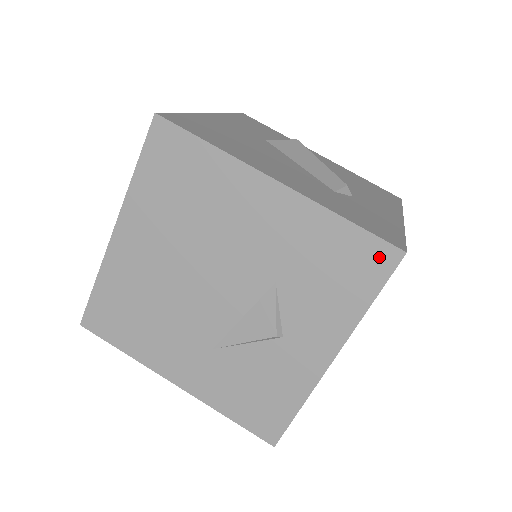
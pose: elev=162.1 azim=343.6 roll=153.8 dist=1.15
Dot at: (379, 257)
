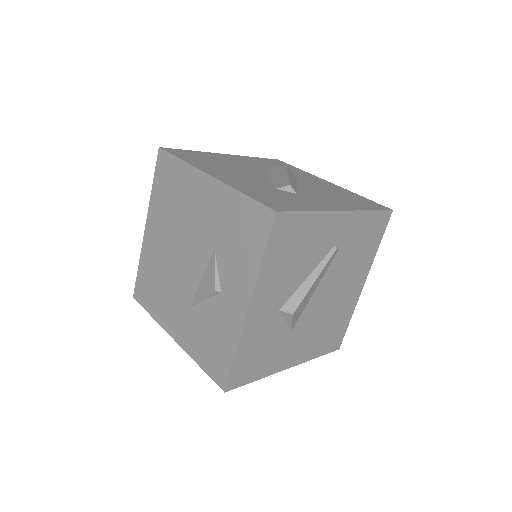
Dot at: (262, 218)
